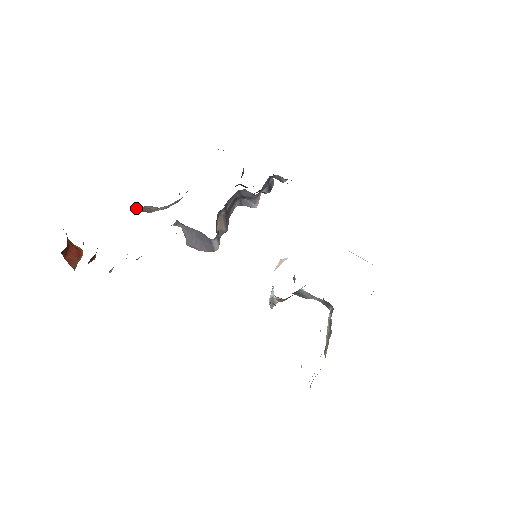
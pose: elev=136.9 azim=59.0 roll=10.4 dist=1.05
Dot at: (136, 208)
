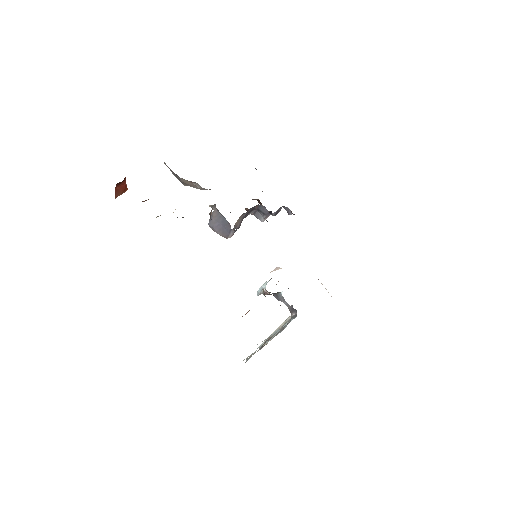
Dot at: occluded
